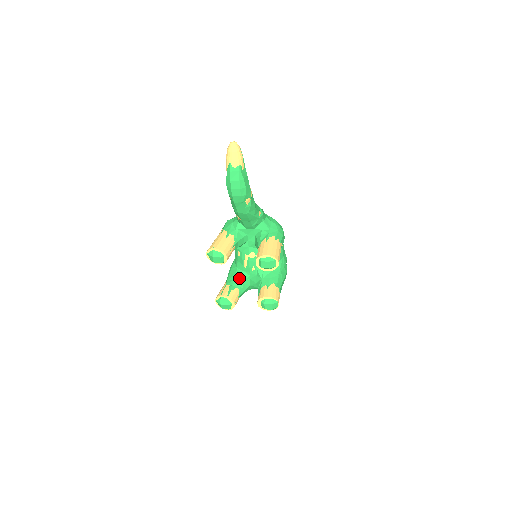
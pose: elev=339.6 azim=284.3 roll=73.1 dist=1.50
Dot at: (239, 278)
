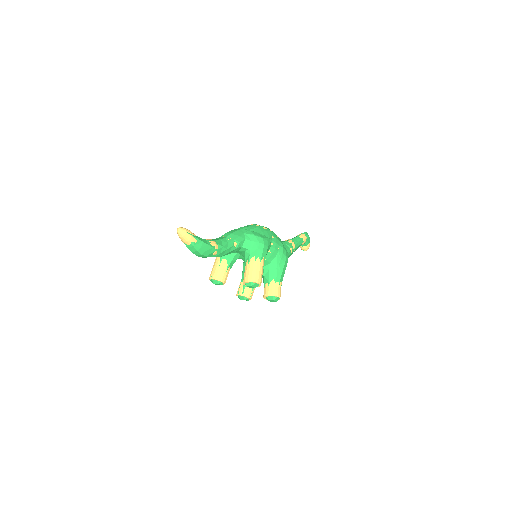
Dot at: occluded
